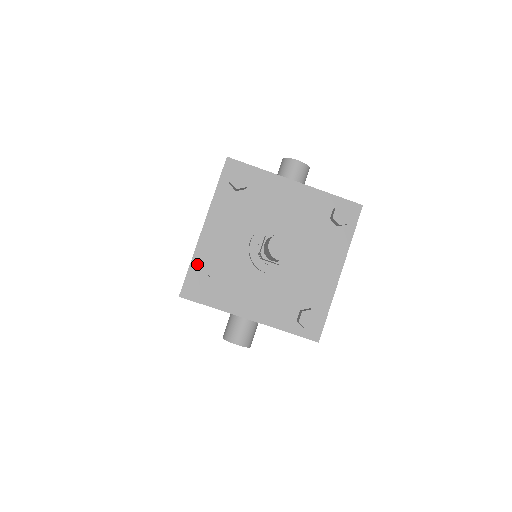
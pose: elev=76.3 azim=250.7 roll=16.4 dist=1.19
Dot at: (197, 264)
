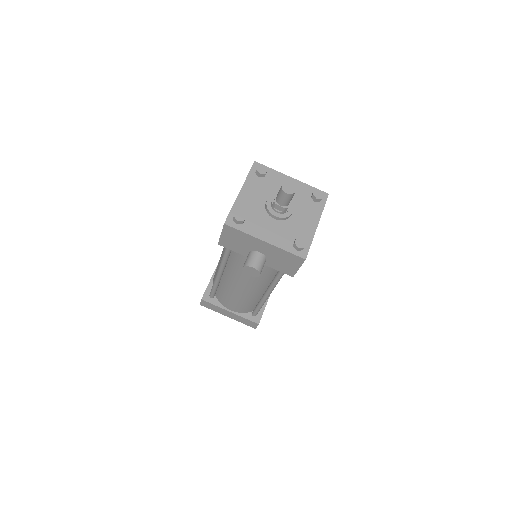
Dot at: (236, 209)
